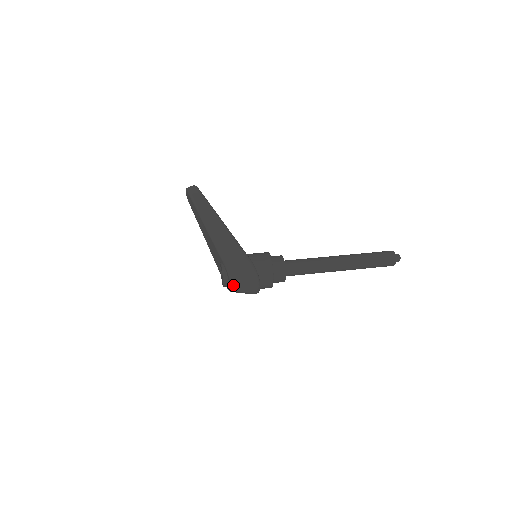
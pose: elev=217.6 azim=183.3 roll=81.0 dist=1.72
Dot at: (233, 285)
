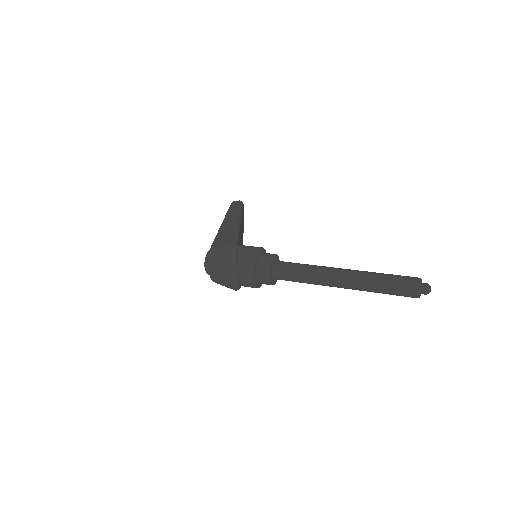
Dot at: (210, 267)
